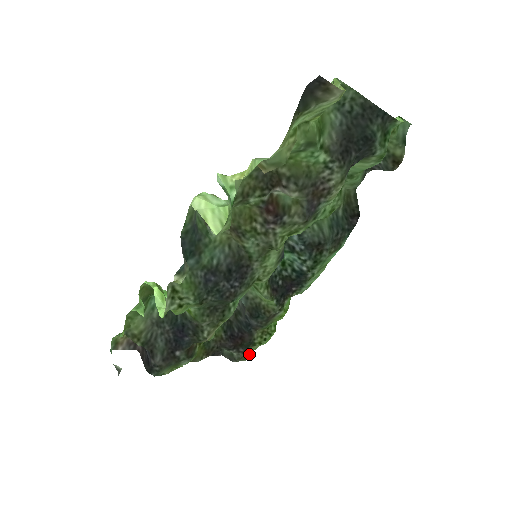
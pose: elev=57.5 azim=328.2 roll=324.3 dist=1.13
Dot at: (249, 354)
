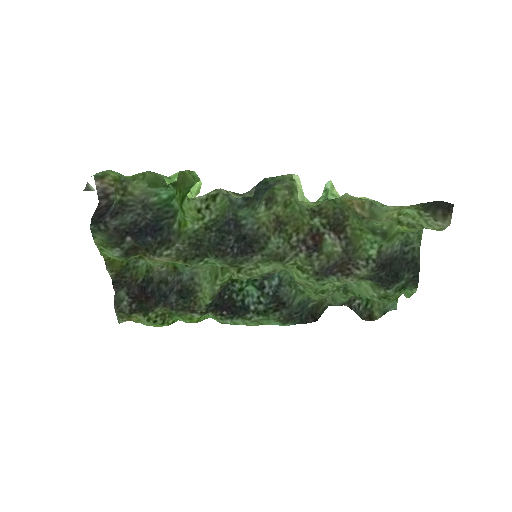
Dot at: (127, 318)
